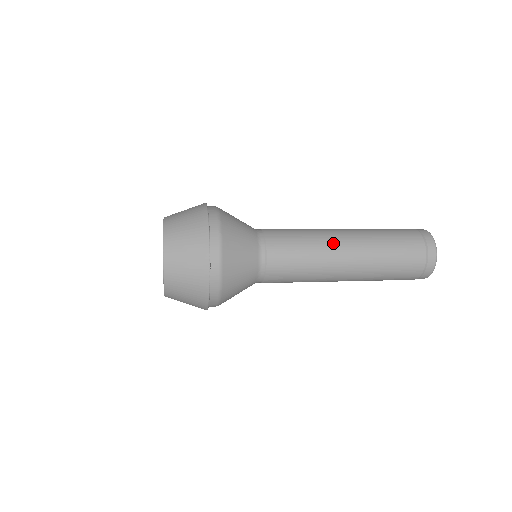
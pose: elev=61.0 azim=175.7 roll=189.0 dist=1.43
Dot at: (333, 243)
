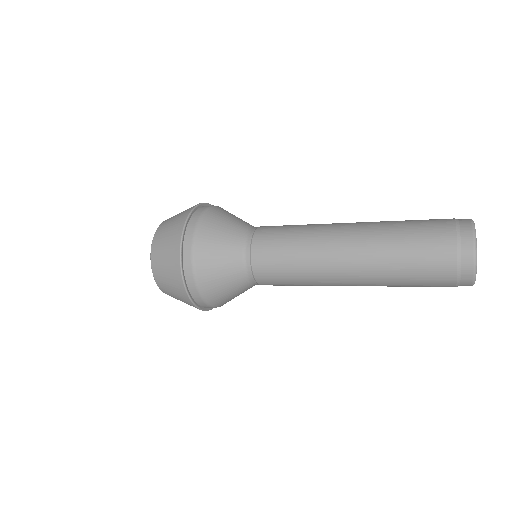
Dot at: (327, 268)
